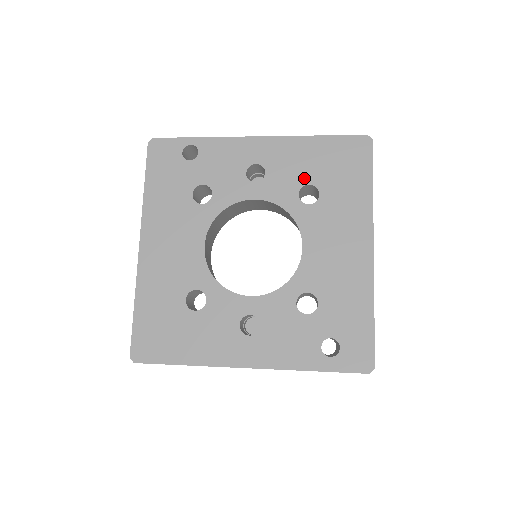
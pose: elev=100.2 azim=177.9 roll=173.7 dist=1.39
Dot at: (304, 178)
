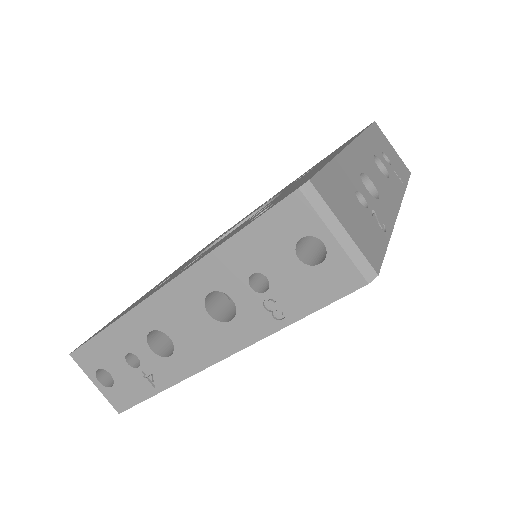
Dot at: (305, 173)
